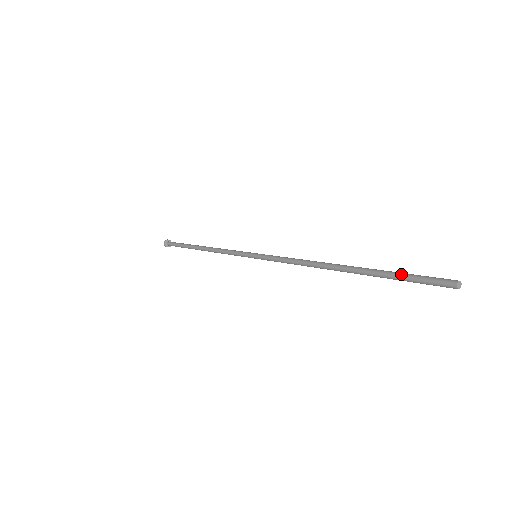
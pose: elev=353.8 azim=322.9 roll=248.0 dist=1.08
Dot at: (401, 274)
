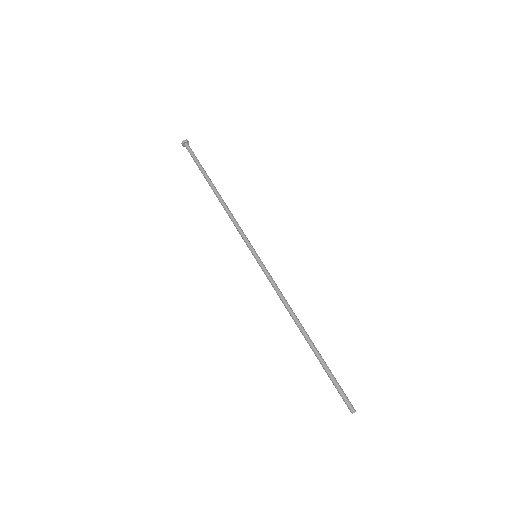
Dot at: occluded
